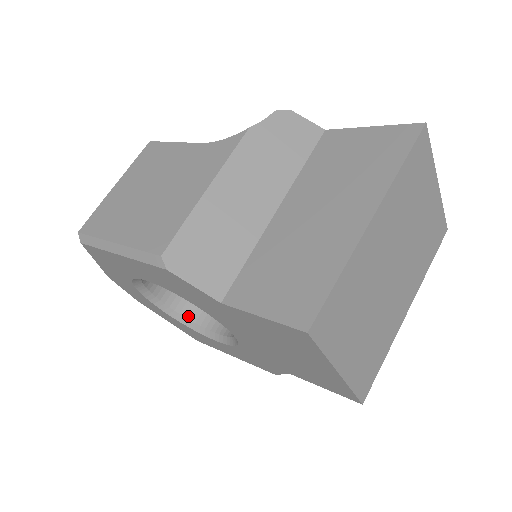
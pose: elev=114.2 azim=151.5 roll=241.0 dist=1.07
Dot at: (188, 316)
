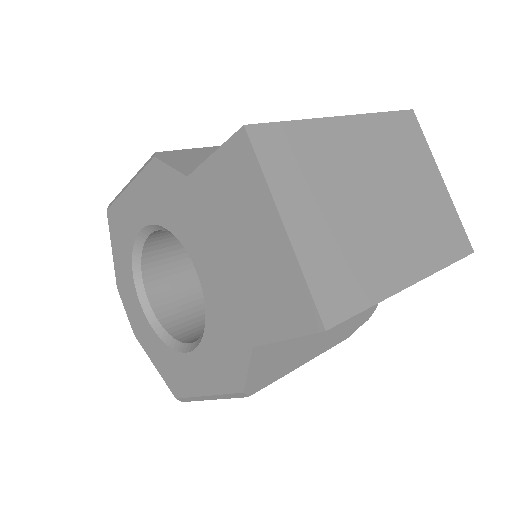
Dot at: (173, 334)
